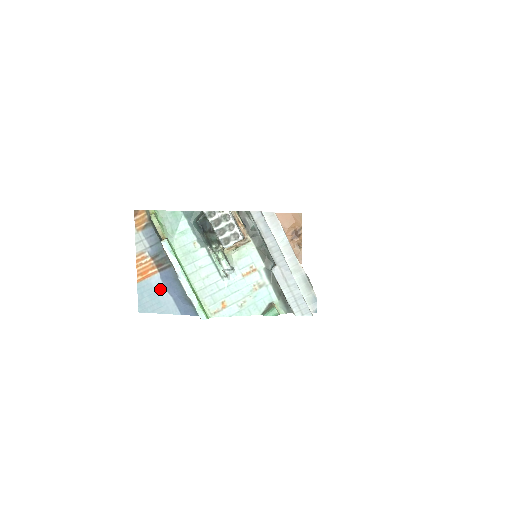
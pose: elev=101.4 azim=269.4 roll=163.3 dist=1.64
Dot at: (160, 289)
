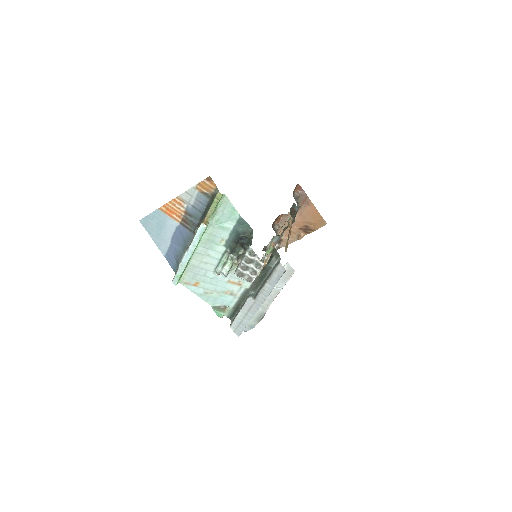
Dot at: (169, 230)
